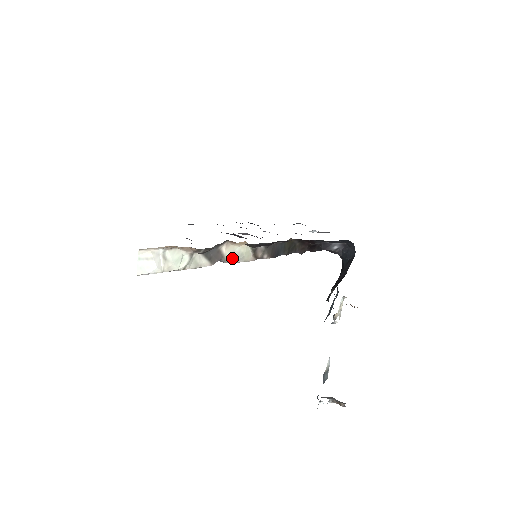
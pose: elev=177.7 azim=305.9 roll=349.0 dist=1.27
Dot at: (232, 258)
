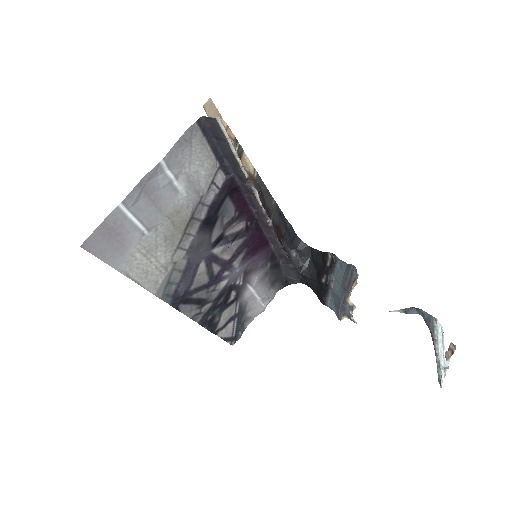
Dot at: (253, 189)
